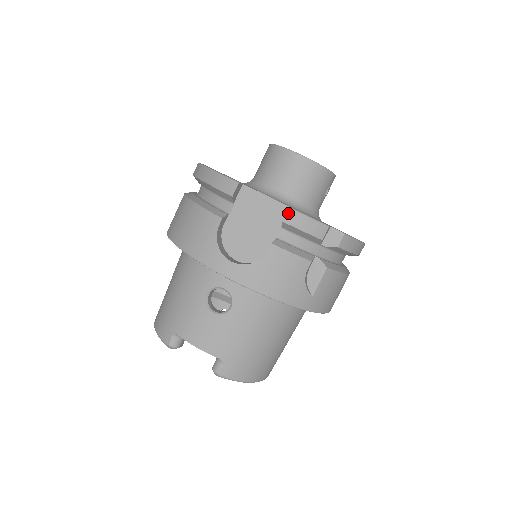
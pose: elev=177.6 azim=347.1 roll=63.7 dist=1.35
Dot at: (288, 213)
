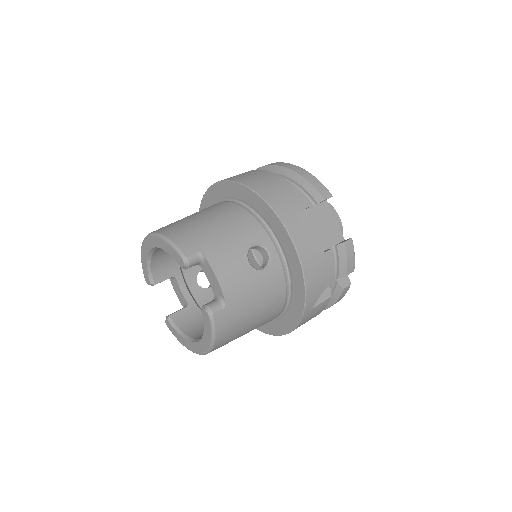
Dot at: (350, 240)
